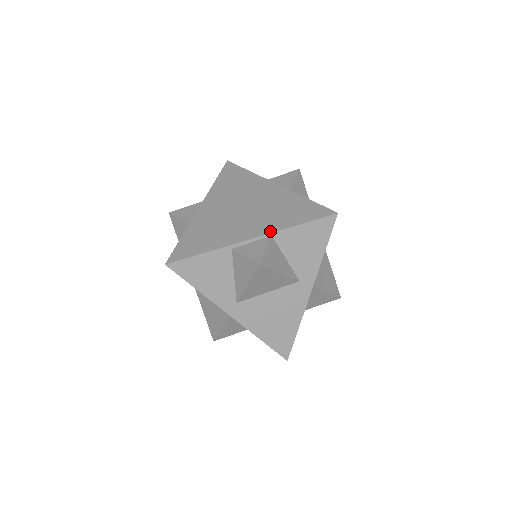
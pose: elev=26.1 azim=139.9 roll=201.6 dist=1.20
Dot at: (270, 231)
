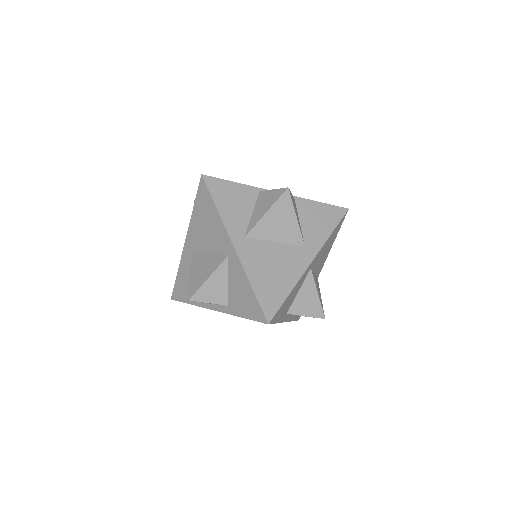
Dot at: (294, 196)
